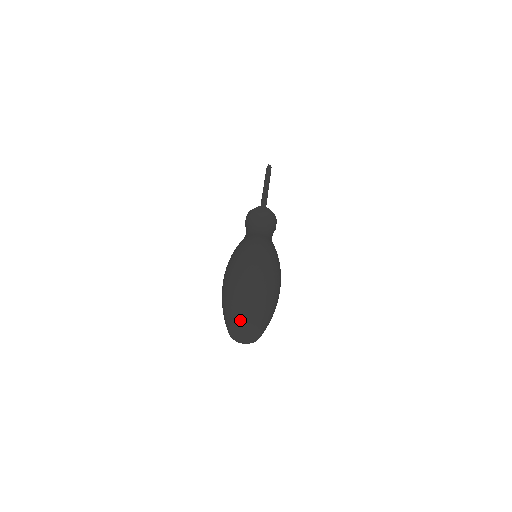
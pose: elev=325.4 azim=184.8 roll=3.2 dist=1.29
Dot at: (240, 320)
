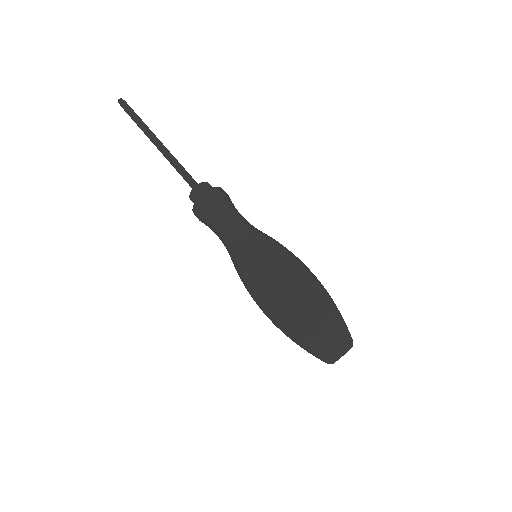
Dot at: (342, 352)
